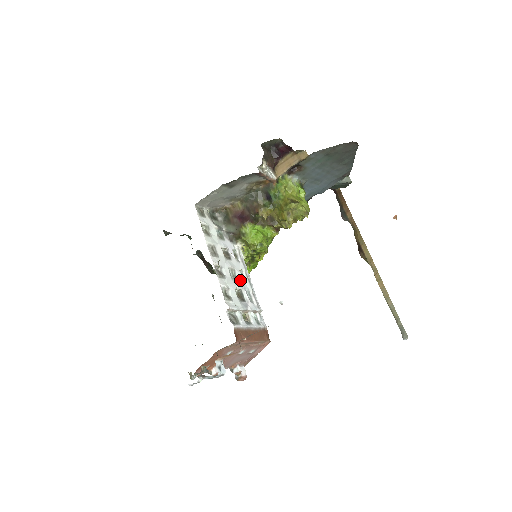
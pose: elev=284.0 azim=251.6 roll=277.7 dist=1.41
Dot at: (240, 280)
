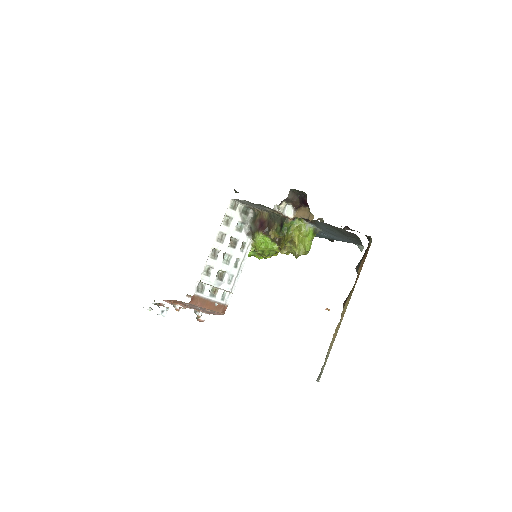
Dot at: (231, 265)
